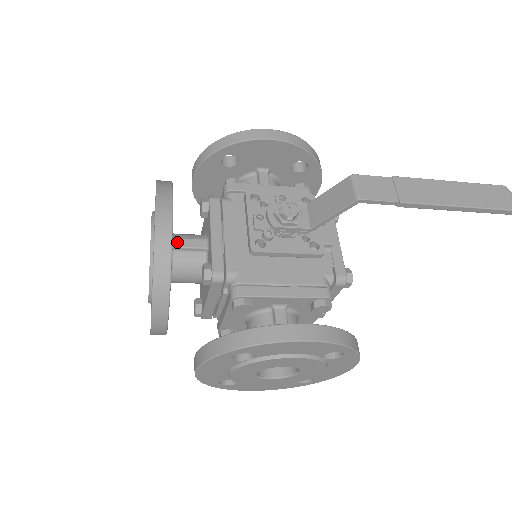
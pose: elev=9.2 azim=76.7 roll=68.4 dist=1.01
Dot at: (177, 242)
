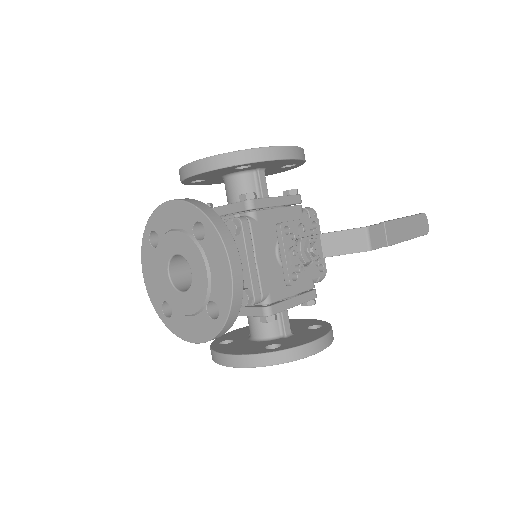
Dot at: occluded
